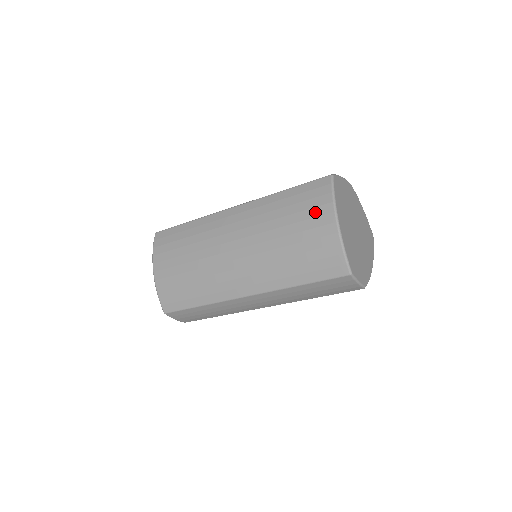
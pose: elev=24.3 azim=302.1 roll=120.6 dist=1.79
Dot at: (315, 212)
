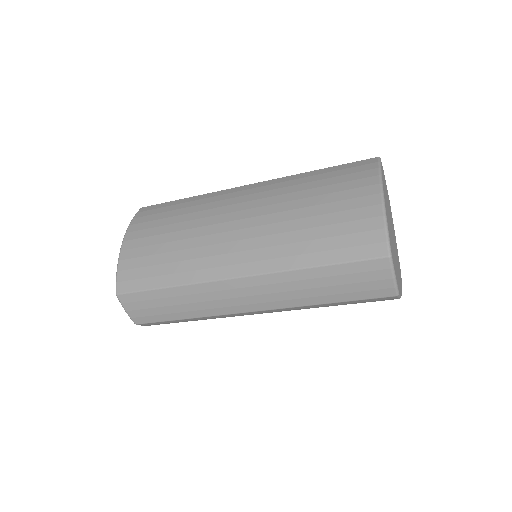
Dot at: (354, 184)
